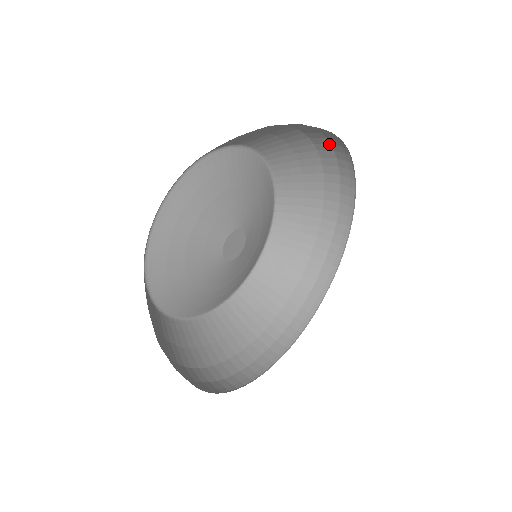
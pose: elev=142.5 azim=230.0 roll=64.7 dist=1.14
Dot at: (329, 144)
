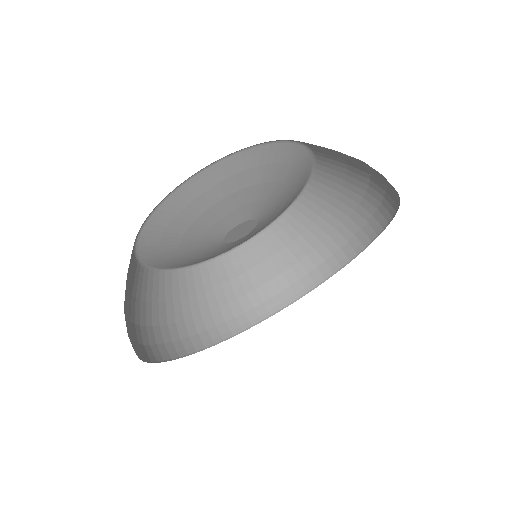
Dot at: occluded
